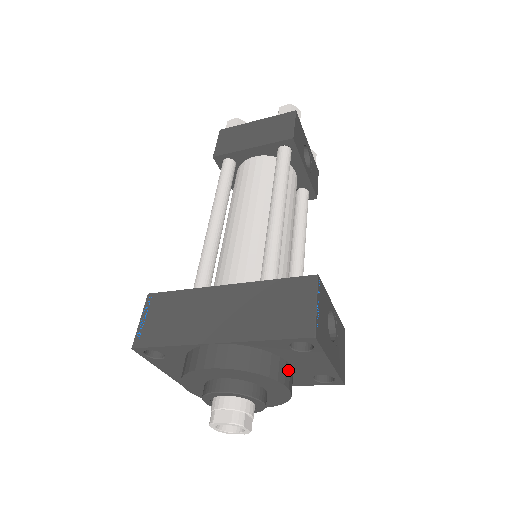
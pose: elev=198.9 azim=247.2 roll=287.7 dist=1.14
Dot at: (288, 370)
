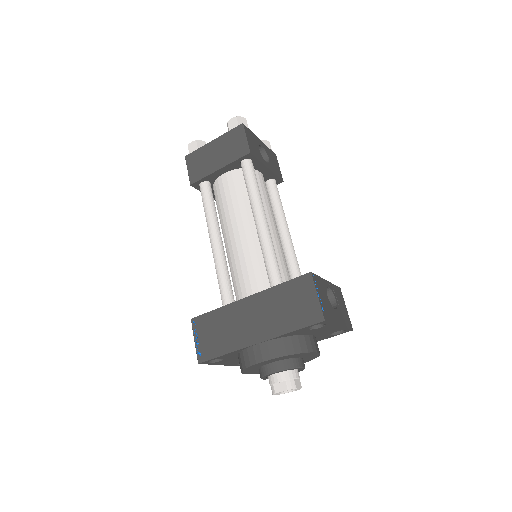
Dot at: (312, 340)
